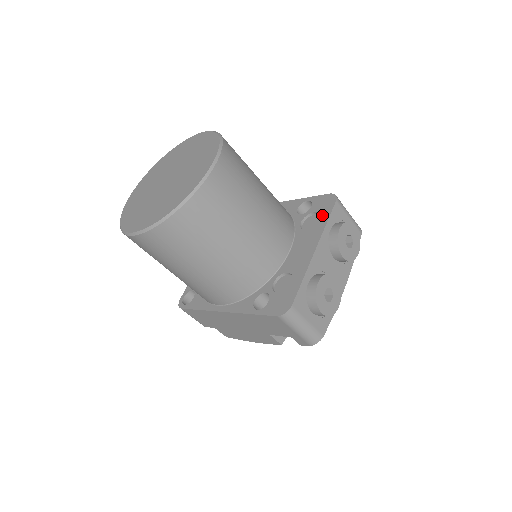
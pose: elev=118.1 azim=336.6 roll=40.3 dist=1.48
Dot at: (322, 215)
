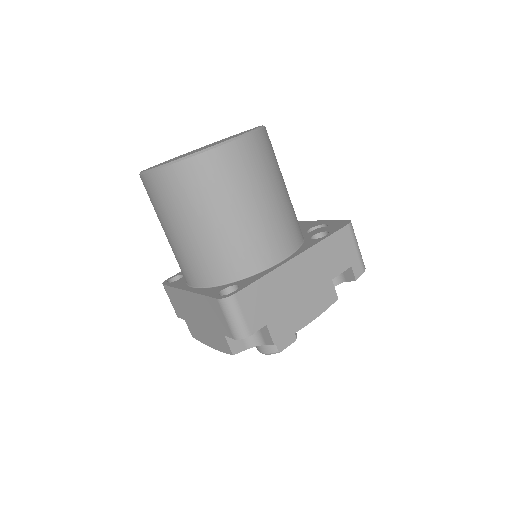
Dot at: occluded
